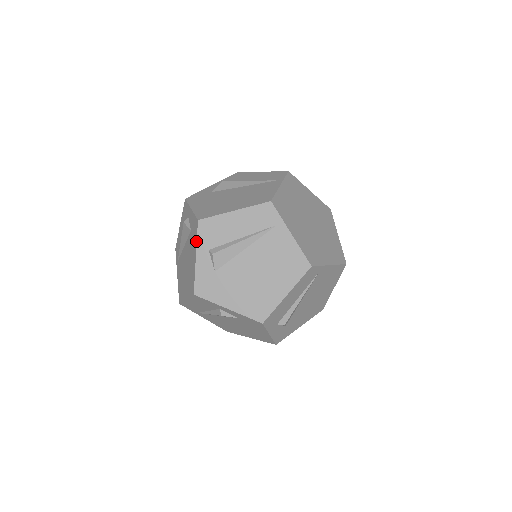
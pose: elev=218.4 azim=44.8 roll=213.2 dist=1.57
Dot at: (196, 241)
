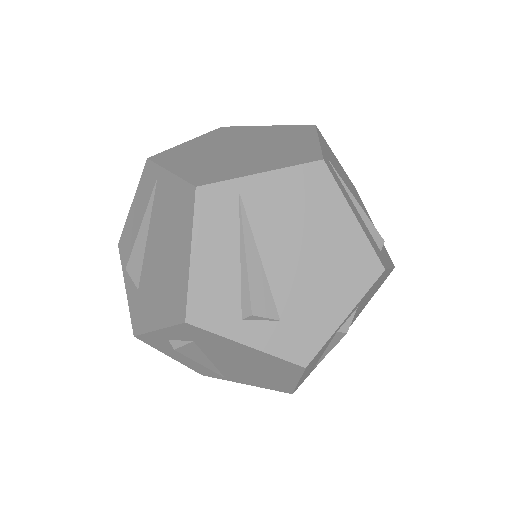
Dot at: (123, 269)
